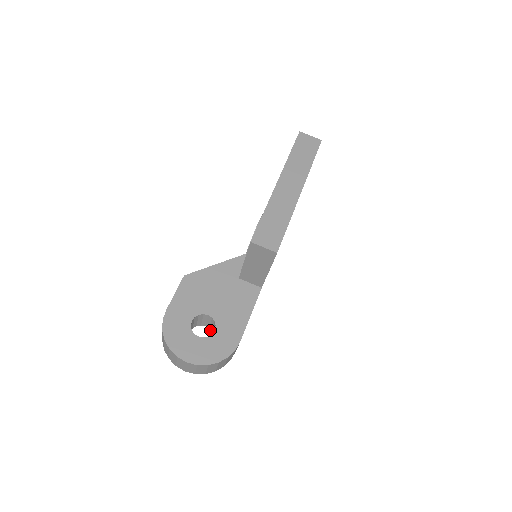
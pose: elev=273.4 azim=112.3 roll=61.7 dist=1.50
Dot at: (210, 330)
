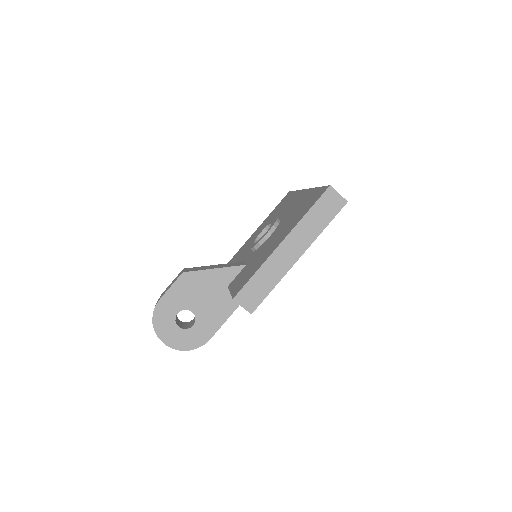
Dot at: occluded
